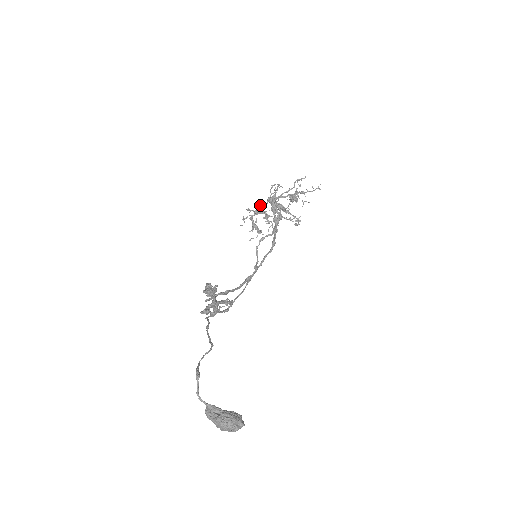
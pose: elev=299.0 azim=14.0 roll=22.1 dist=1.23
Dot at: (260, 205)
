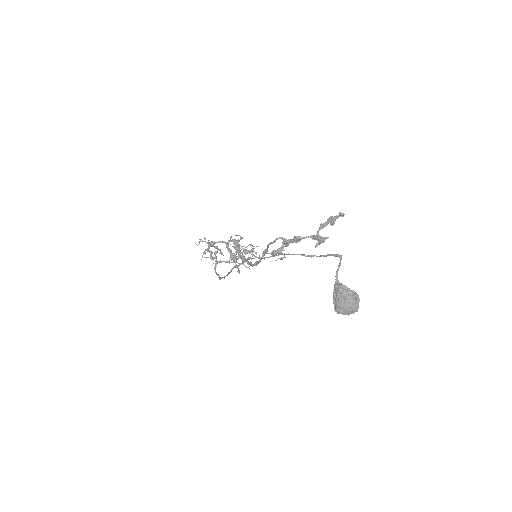
Dot at: occluded
